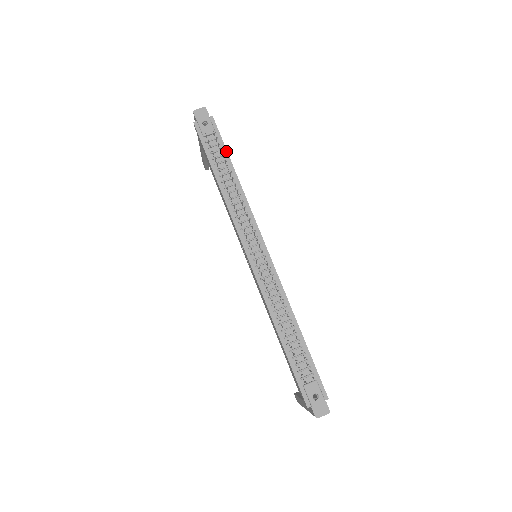
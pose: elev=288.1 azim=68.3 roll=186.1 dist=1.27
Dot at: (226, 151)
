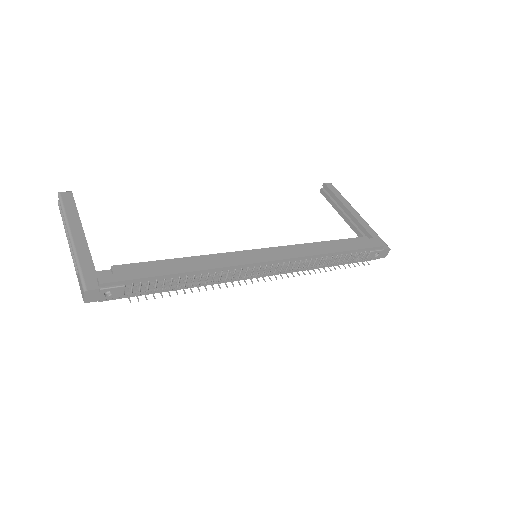
Dot at: (153, 278)
